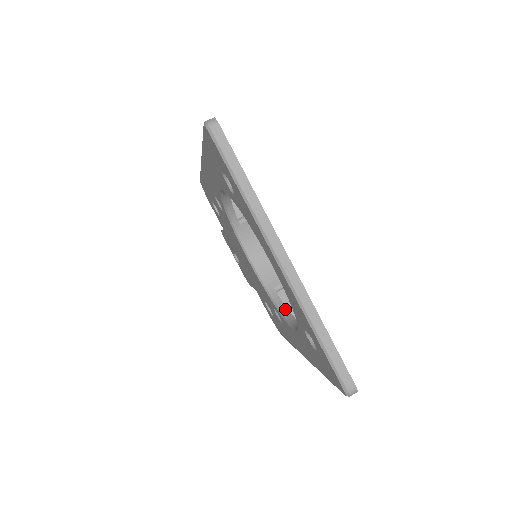
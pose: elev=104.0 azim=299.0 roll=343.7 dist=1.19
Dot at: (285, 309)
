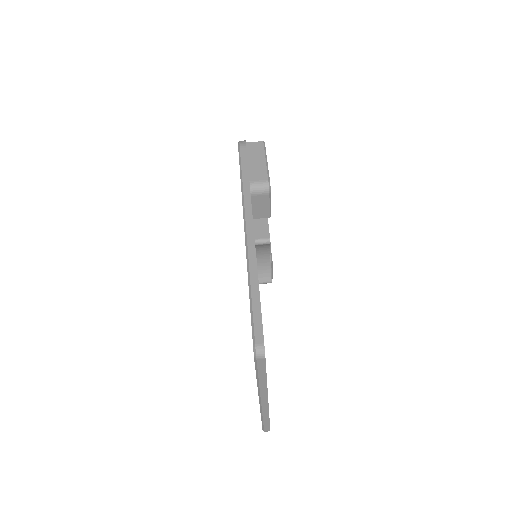
Dot at: occluded
